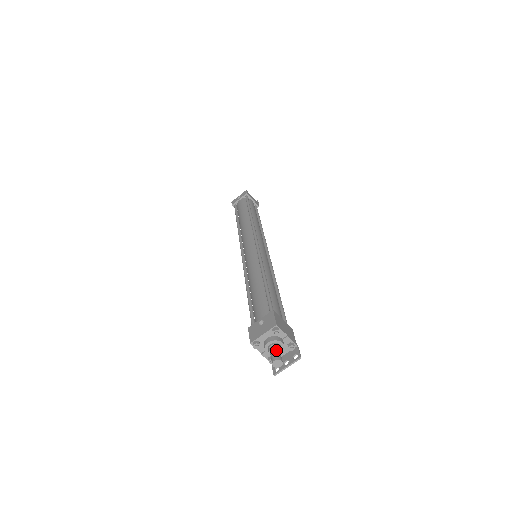
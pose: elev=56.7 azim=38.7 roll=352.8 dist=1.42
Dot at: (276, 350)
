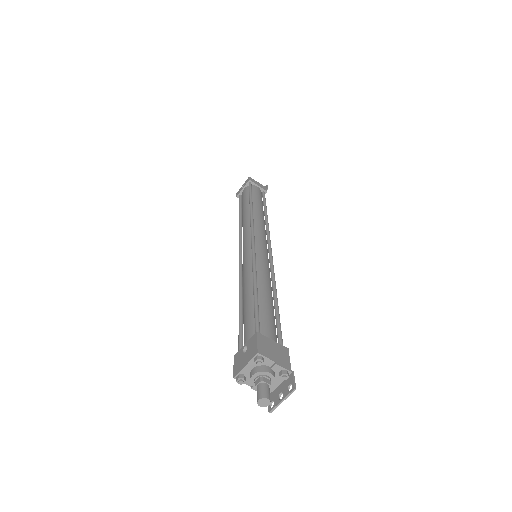
Dot at: (262, 384)
